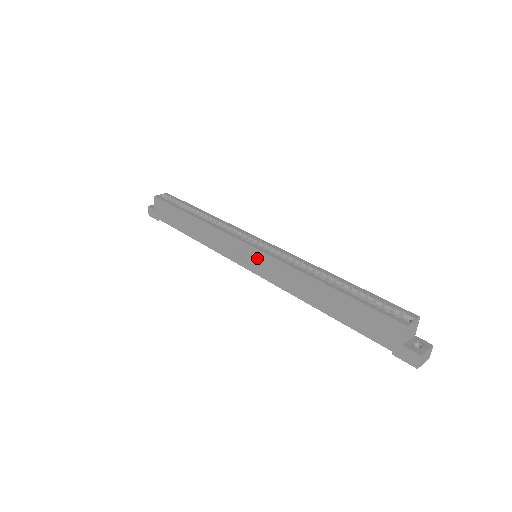
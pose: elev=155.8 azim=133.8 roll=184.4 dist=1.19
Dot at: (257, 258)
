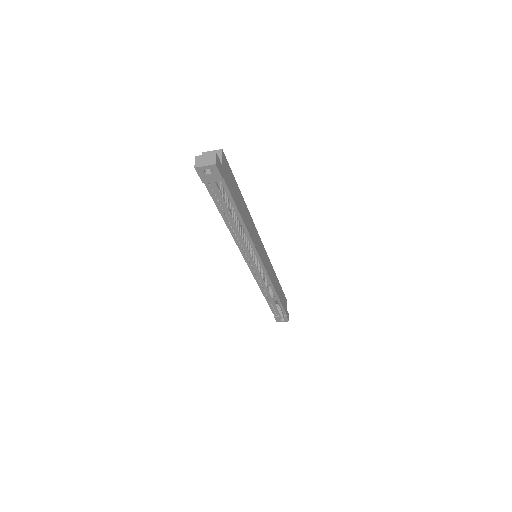
Dot at: occluded
